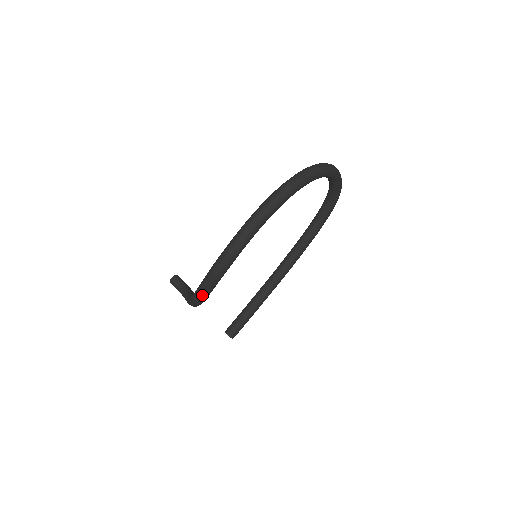
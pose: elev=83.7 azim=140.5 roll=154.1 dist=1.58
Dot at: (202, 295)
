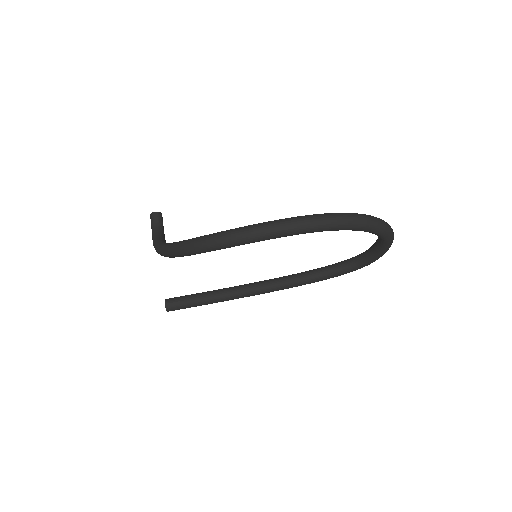
Dot at: (184, 250)
